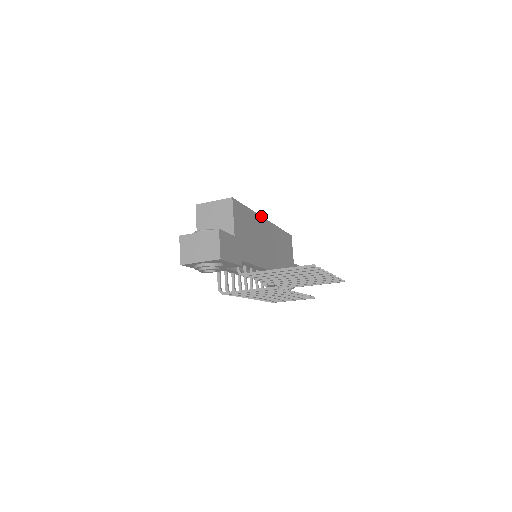
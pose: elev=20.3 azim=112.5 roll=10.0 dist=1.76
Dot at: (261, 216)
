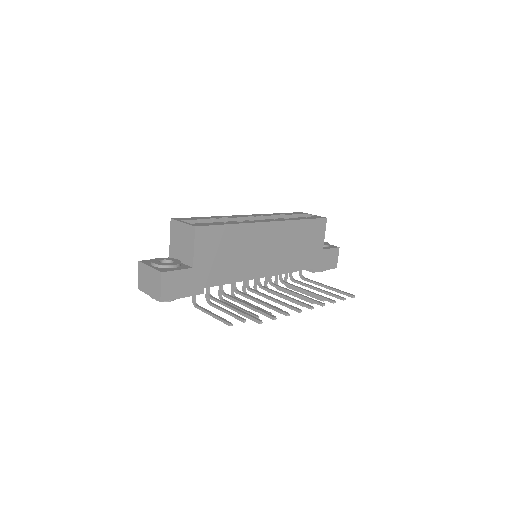
Dot at: (258, 222)
